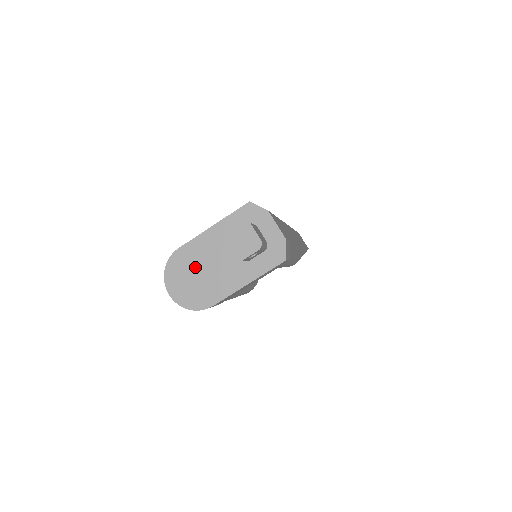
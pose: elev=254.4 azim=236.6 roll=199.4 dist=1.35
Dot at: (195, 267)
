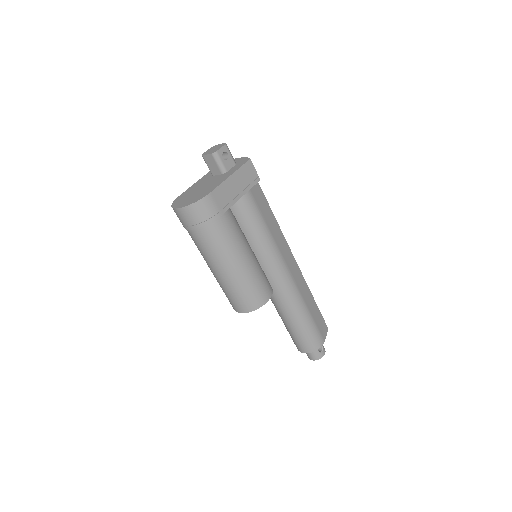
Dot at: (192, 193)
